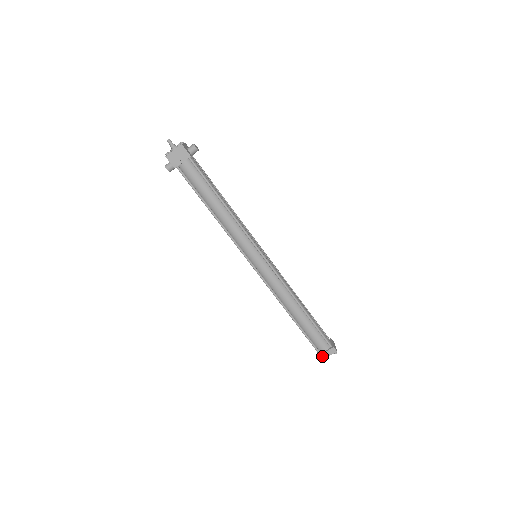
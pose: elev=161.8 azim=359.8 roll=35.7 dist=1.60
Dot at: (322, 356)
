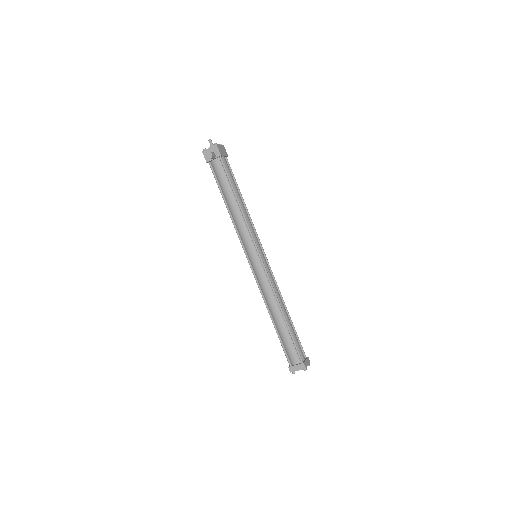
Dot at: (305, 364)
